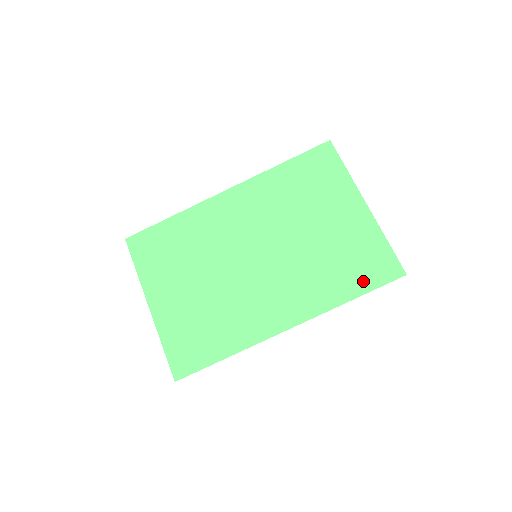
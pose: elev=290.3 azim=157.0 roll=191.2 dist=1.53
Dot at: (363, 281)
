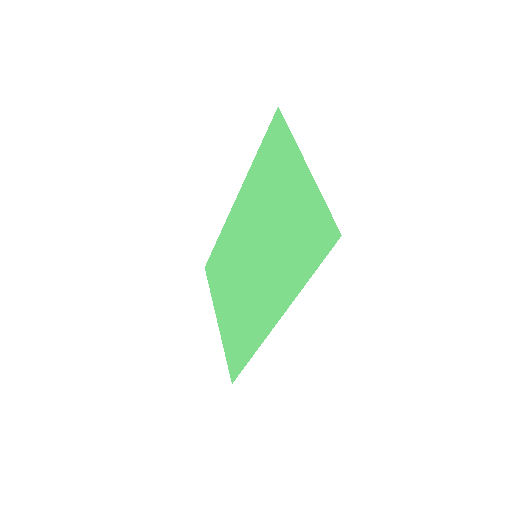
Dot at: (312, 257)
